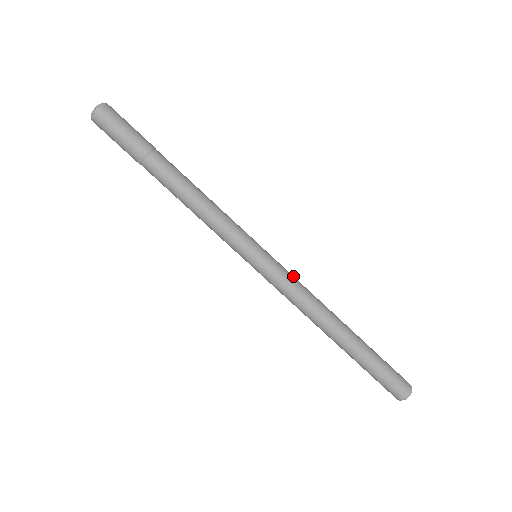
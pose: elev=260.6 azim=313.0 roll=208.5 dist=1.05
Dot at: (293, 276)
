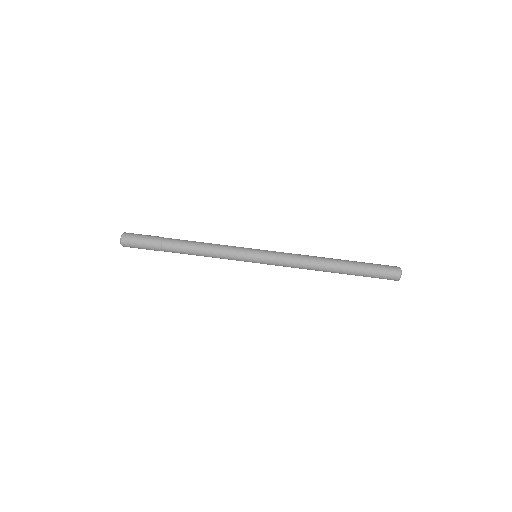
Dot at: occluded
